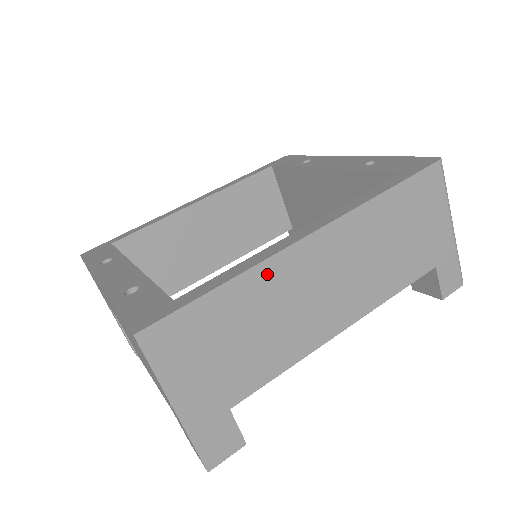
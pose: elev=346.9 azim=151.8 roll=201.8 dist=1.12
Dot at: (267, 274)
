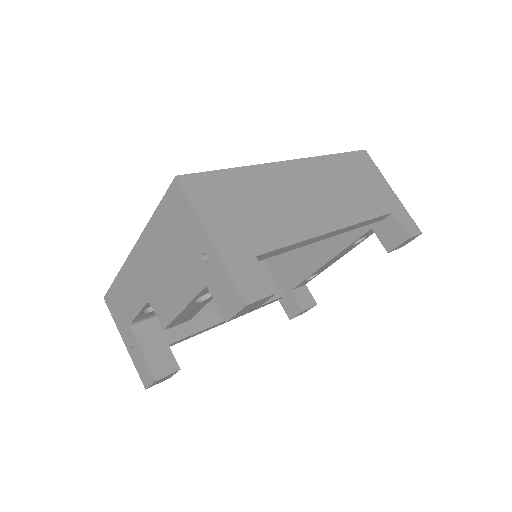
Dot at: (265, 173)
